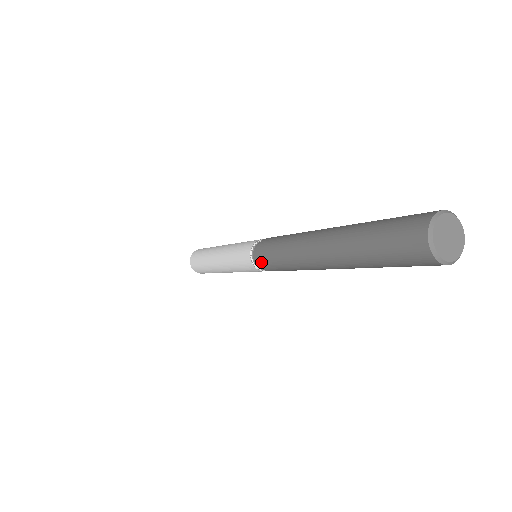
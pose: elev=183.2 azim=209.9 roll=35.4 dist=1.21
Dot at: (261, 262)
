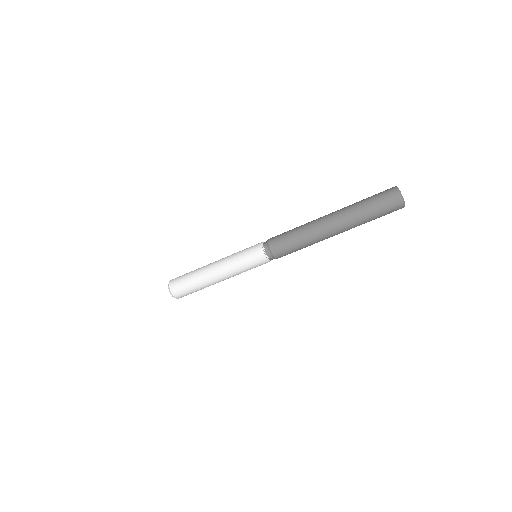
Dot at: (276, 250)
